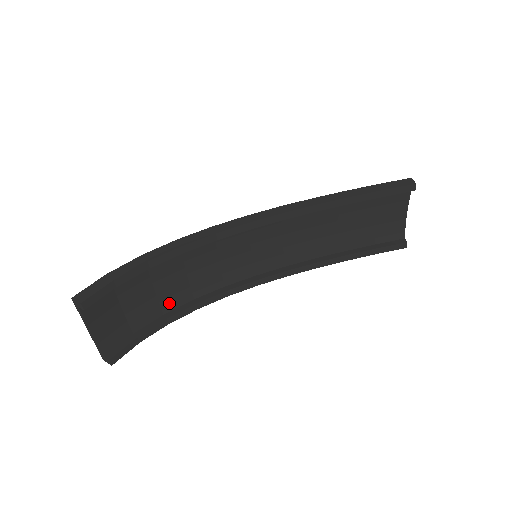
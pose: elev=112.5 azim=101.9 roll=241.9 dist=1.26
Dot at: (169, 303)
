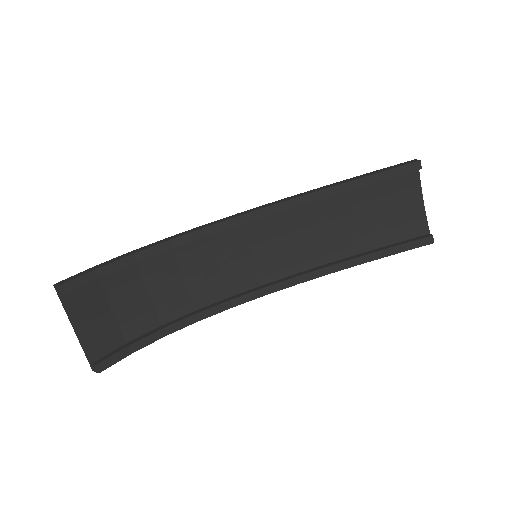
Dot at: (167, 312)
